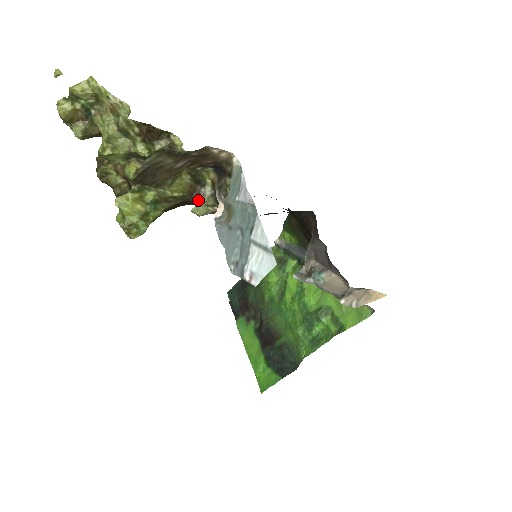
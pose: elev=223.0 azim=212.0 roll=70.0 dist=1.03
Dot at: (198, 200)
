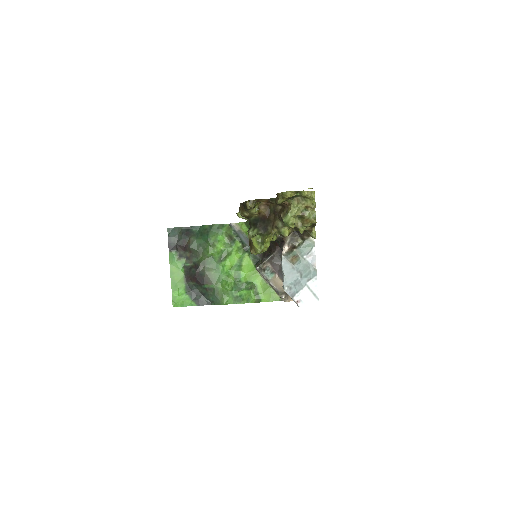
Dot at: occluded
